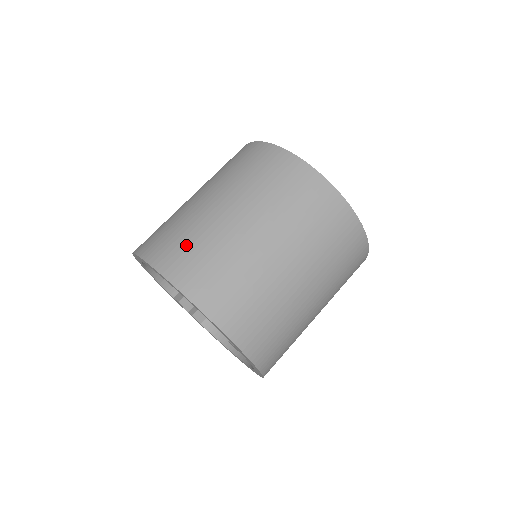
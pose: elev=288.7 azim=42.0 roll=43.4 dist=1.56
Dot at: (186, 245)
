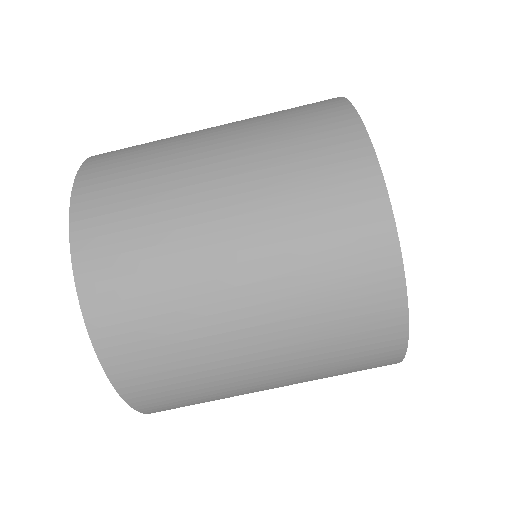
Dot at: (139, 276)
